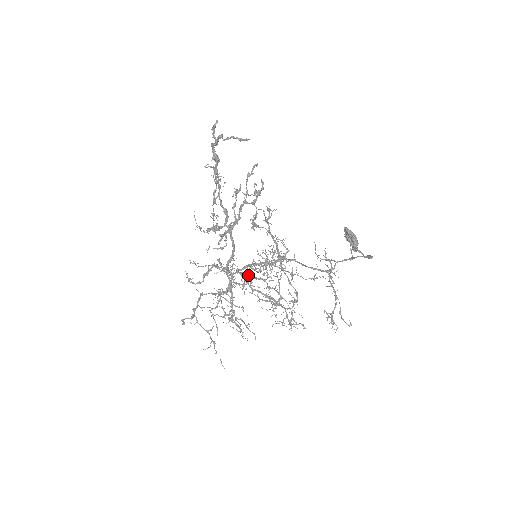
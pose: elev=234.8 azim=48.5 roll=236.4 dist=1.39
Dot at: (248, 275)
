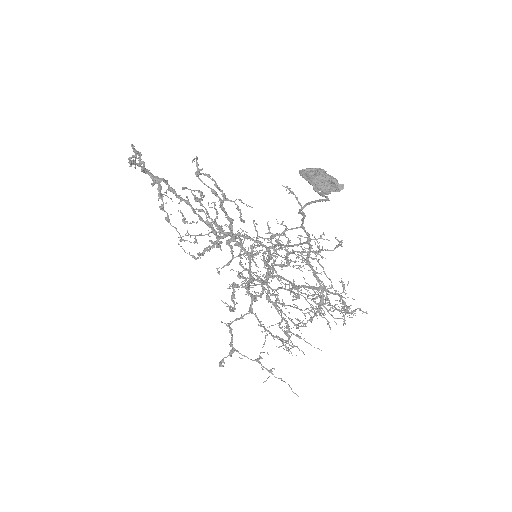
Dot at: (250, 285)
